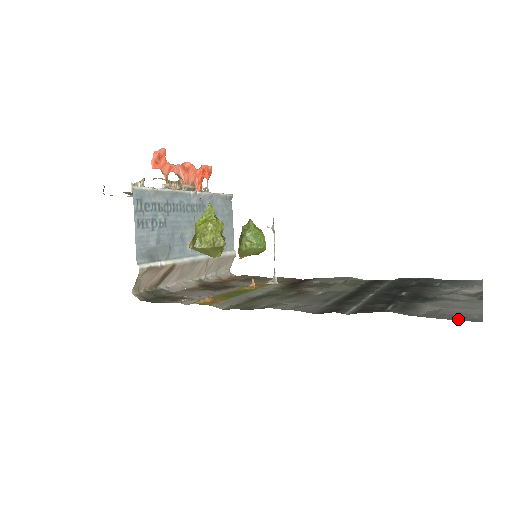
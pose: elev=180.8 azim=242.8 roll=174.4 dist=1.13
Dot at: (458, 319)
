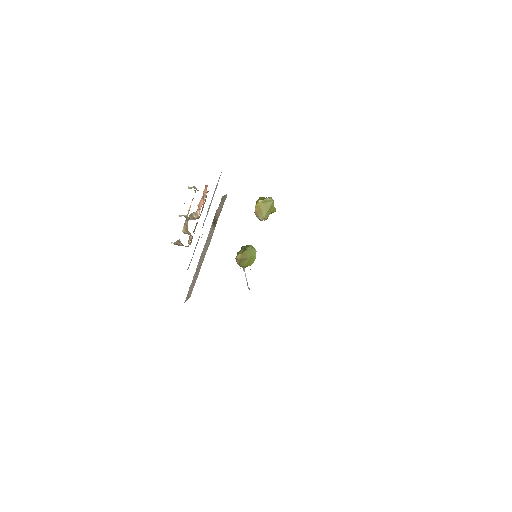
Dot at: occluded
